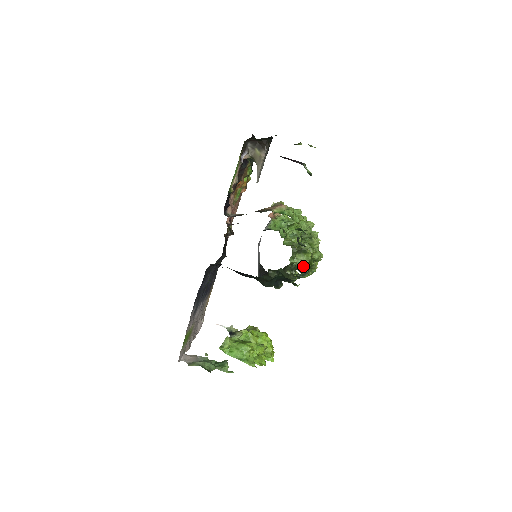
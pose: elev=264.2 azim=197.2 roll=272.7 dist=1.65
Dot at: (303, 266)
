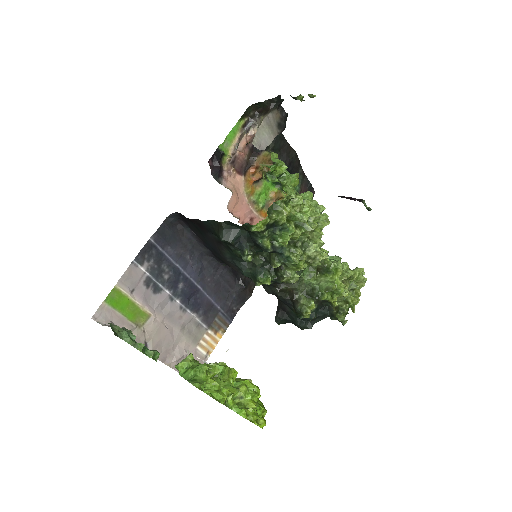
Dot at: (321, 288)
